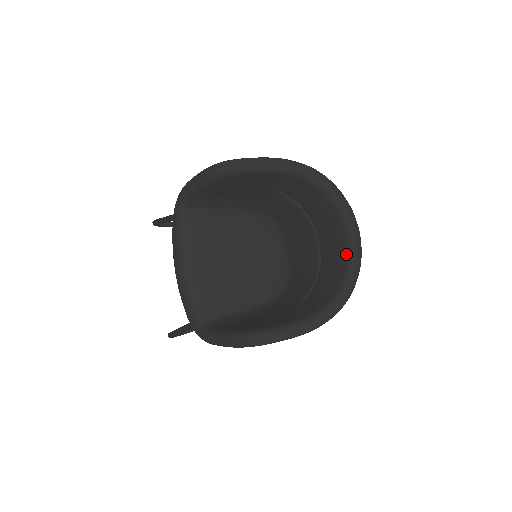
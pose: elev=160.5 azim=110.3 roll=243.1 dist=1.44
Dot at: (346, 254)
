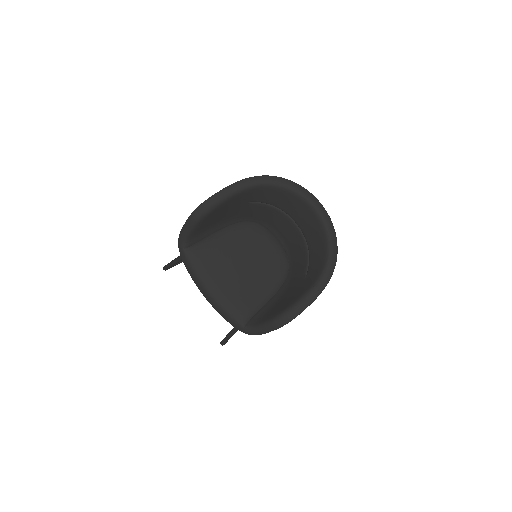
Dot at: (319, 223)
